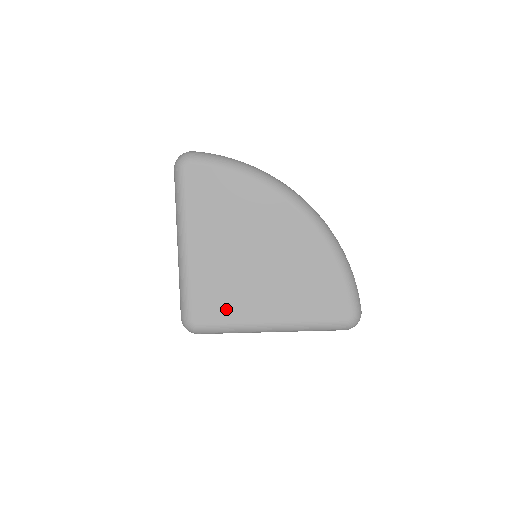
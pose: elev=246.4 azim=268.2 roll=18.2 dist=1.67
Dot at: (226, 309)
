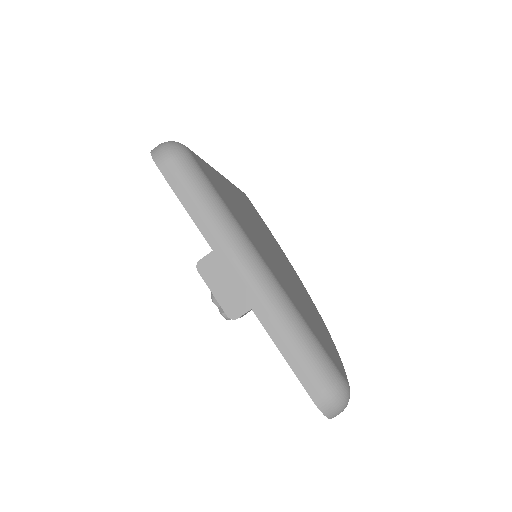
Dot at: (227, 200)
